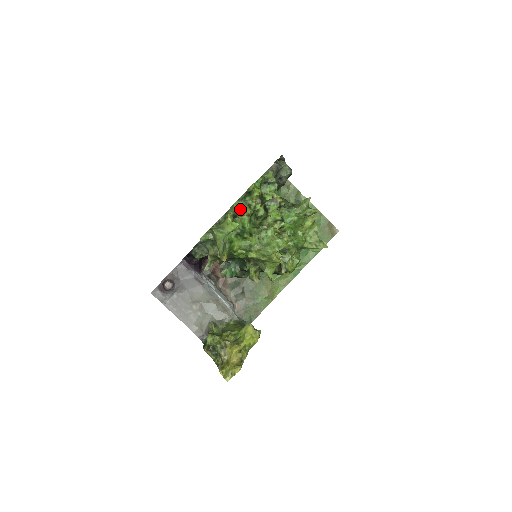
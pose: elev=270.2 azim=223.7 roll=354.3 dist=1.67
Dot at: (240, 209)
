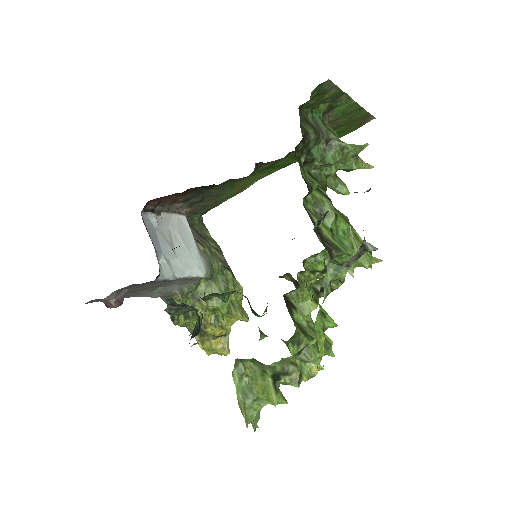
Dot at: (283, 359)
